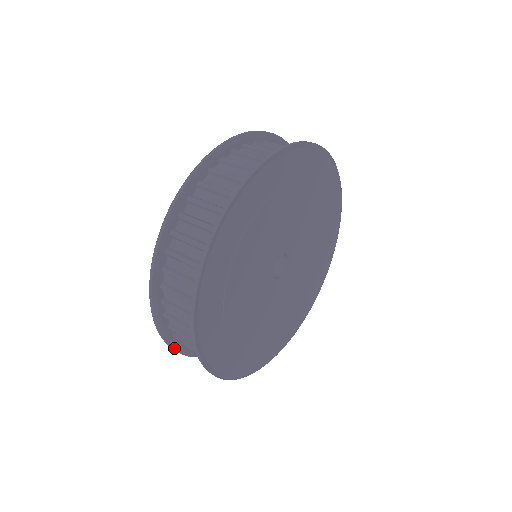
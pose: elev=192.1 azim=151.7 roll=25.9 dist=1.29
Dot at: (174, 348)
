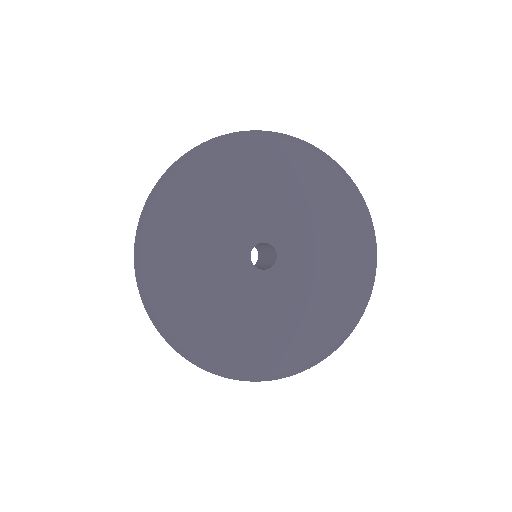
Dot at: occluded
